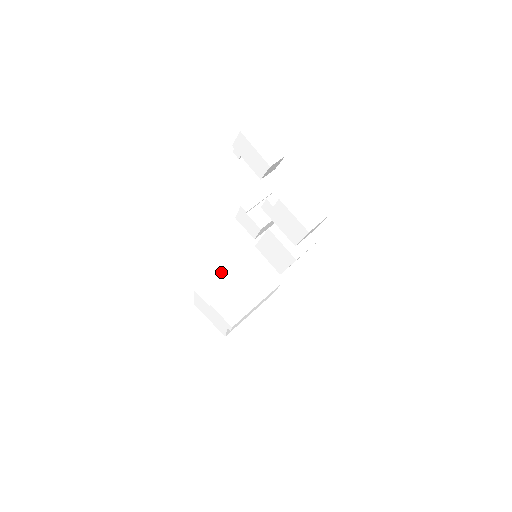
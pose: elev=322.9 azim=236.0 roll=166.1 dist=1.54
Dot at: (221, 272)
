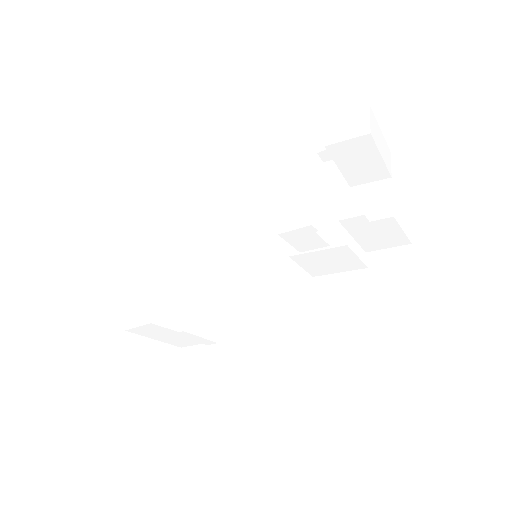
Dot at: (164, 277)
